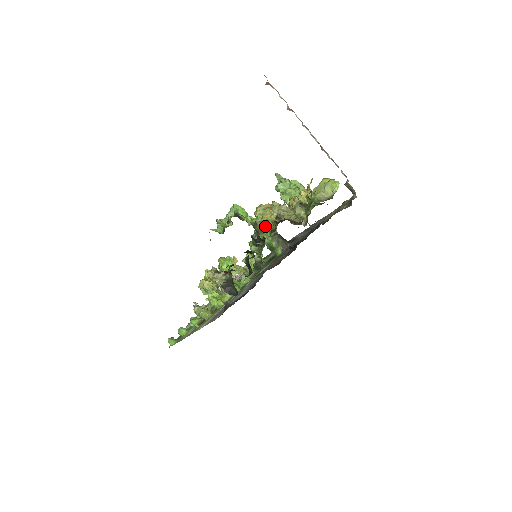
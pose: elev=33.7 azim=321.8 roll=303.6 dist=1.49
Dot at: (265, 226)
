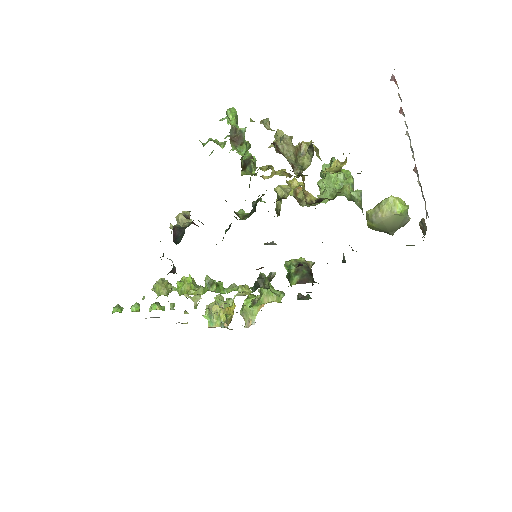
Dot at: (259, 168)
